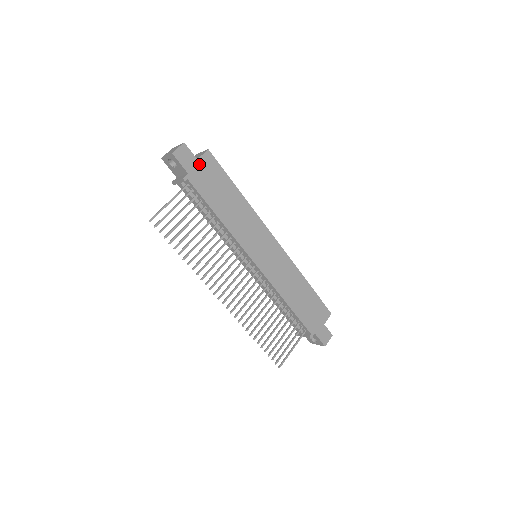
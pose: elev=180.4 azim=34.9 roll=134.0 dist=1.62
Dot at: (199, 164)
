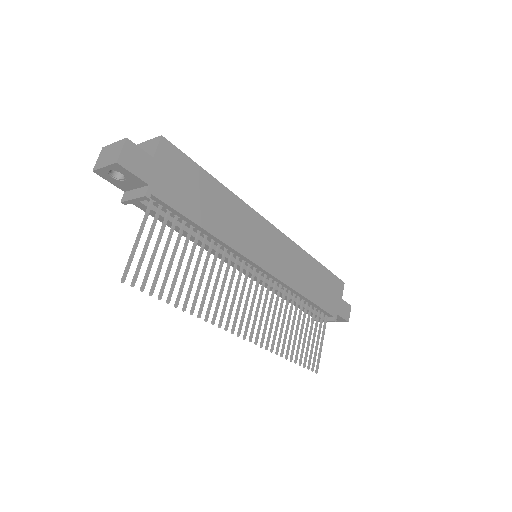
Dot at: (158, 164)
